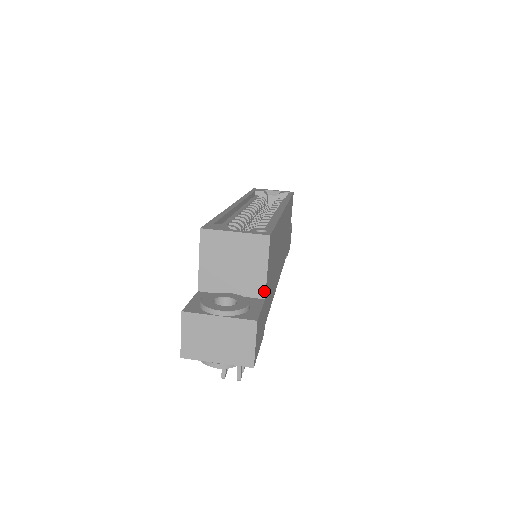
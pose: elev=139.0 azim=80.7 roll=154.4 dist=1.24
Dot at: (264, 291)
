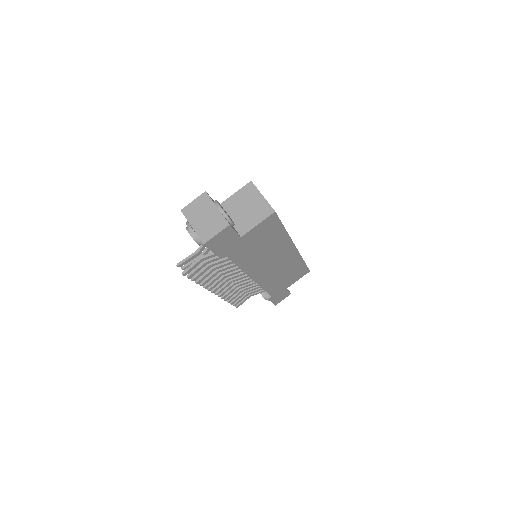
Dot at: (245, 233)
